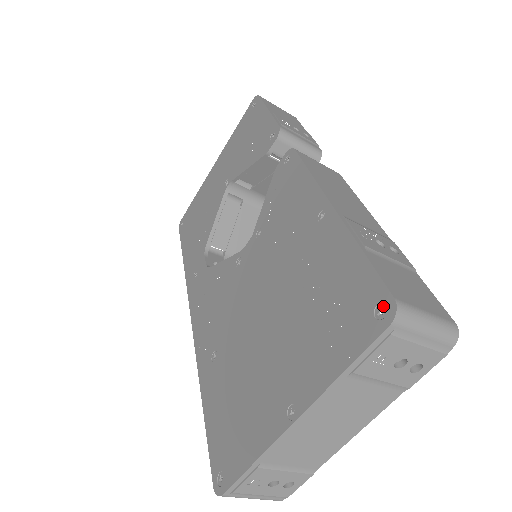
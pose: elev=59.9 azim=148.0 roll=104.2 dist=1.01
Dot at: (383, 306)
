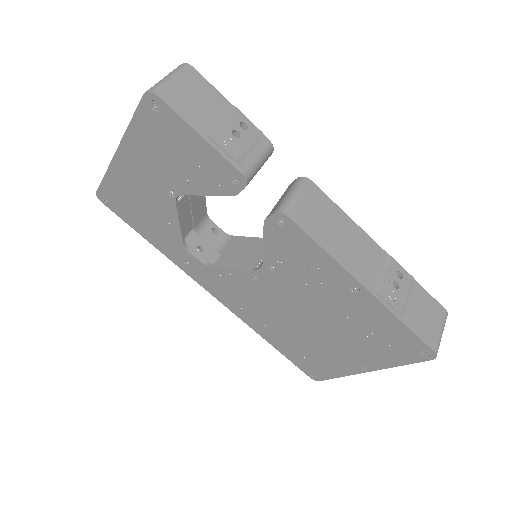
Dot at: (426, 352)
